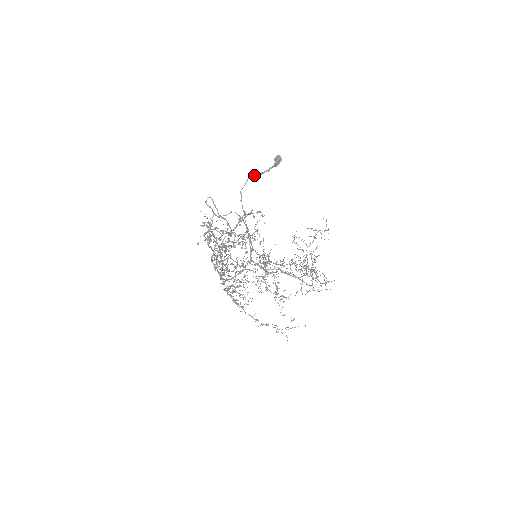
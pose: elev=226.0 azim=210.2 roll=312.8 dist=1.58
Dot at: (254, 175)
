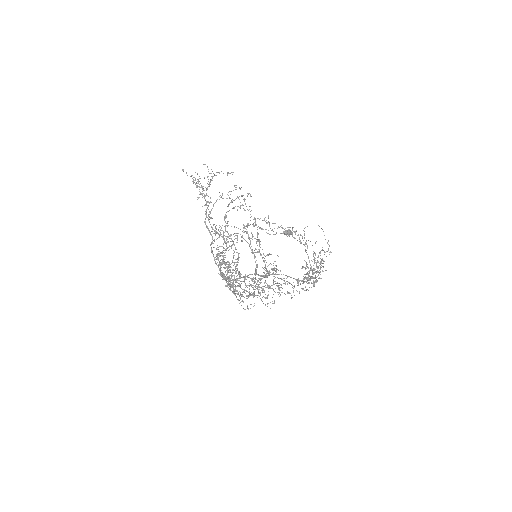
Dot at: occluded
